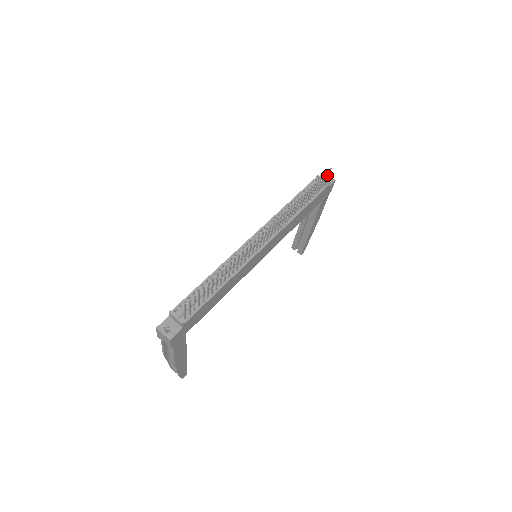
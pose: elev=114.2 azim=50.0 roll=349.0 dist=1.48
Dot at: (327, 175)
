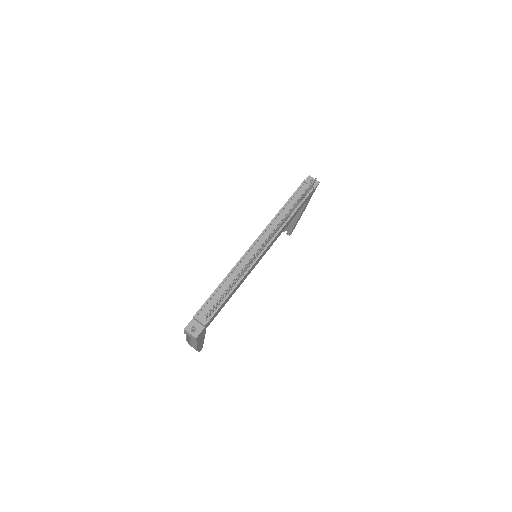
Dot at: (312, 178)
